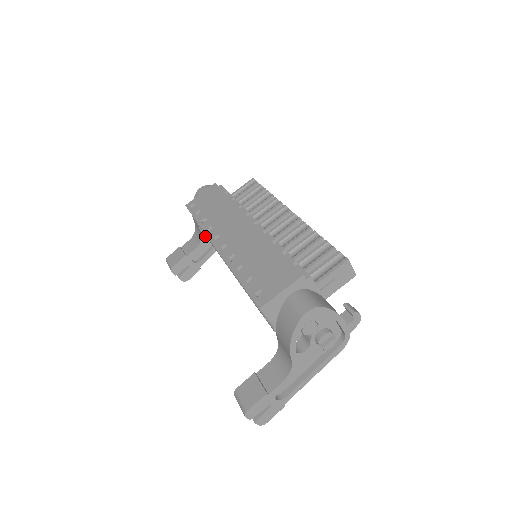
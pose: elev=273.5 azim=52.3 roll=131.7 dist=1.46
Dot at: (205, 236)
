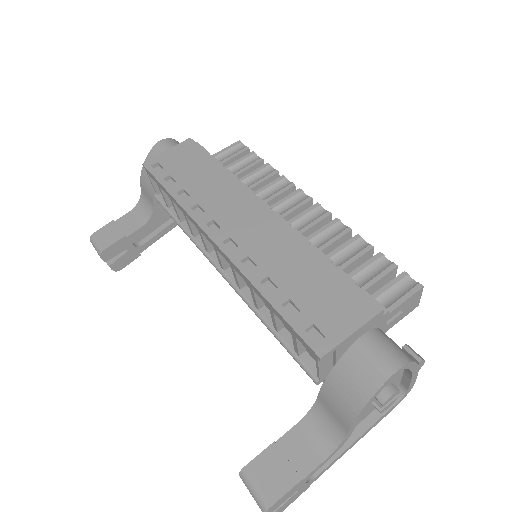
Dot at: (158, 211)
